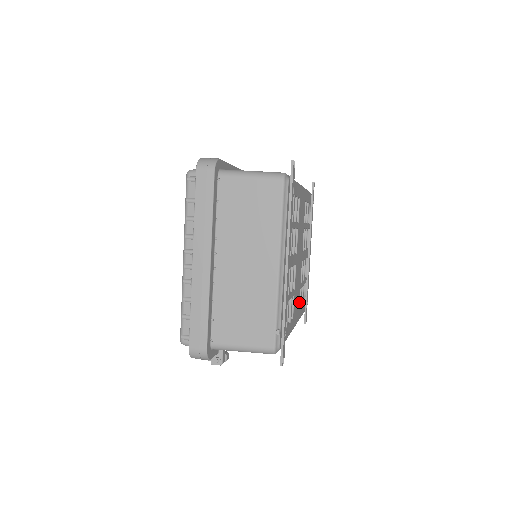
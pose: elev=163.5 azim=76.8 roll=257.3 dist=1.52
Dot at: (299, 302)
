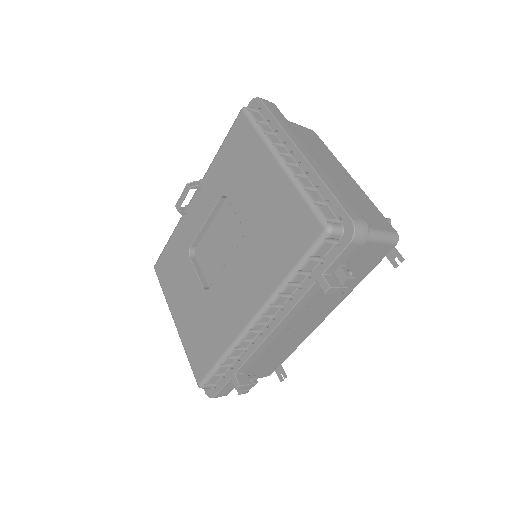
Dot at: occluded
